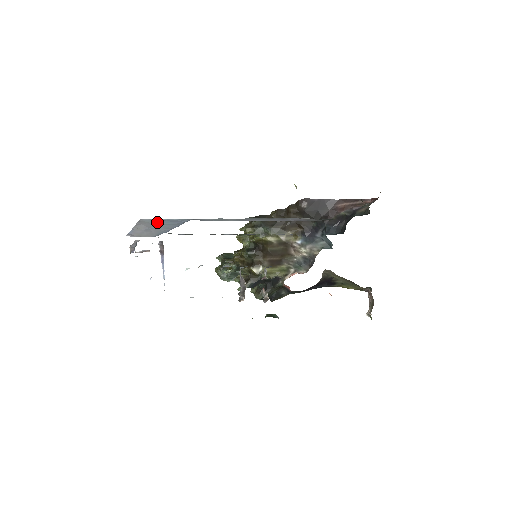
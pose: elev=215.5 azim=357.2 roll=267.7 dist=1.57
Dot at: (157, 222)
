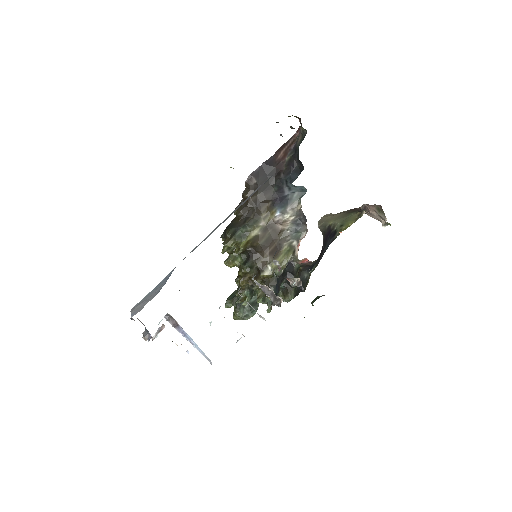
Dot at: (148, 295)
